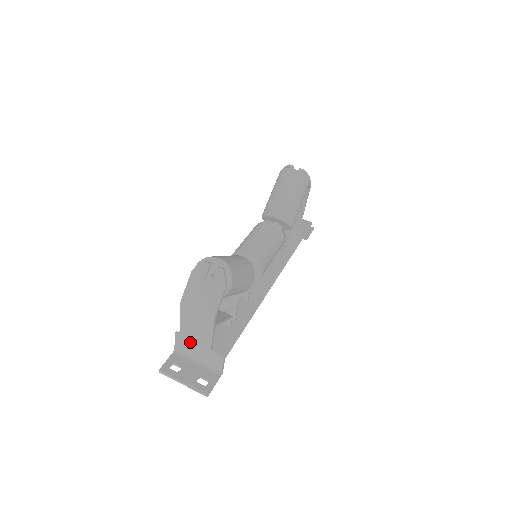
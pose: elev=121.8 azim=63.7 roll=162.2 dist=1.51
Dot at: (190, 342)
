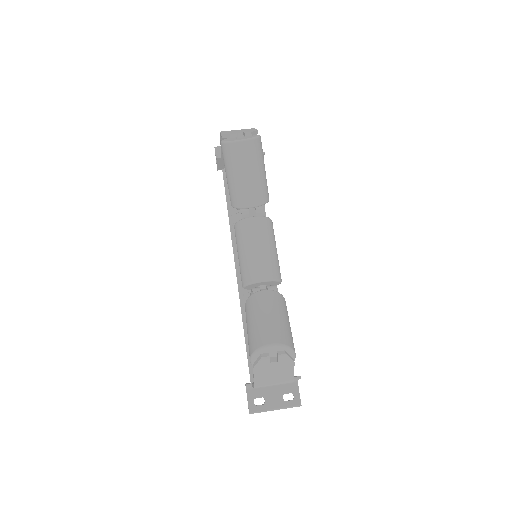
Dot at: occluded
